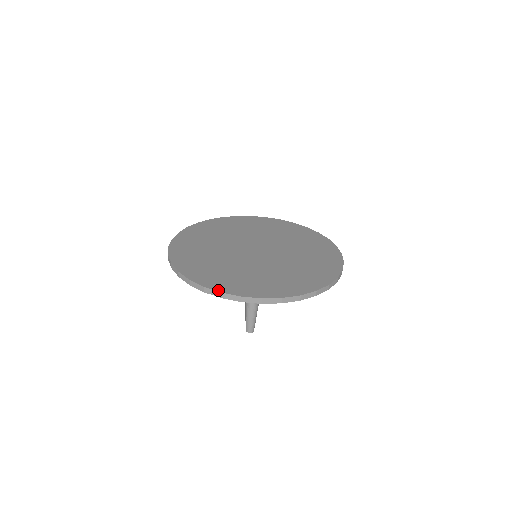
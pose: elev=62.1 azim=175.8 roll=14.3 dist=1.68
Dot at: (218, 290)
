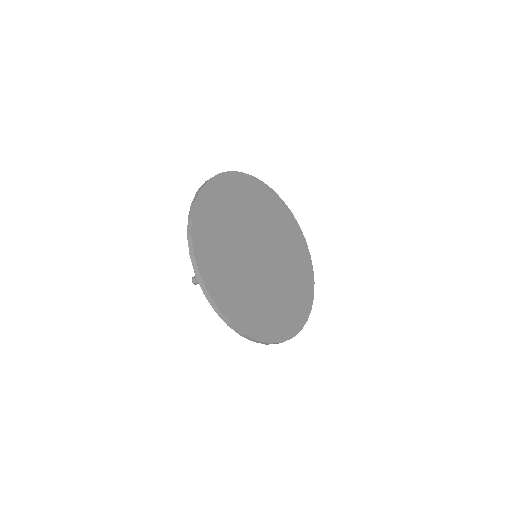
Dot at: (242, 330)
